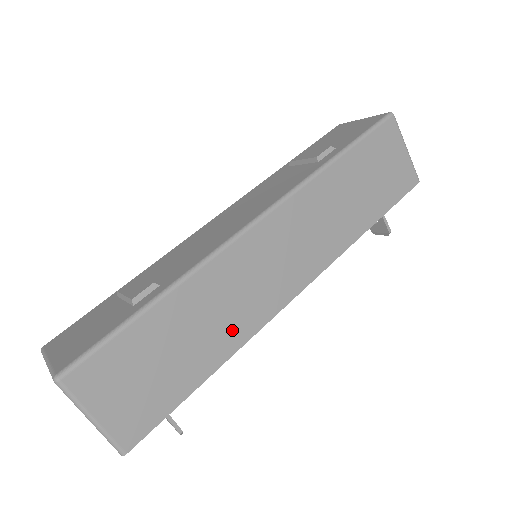
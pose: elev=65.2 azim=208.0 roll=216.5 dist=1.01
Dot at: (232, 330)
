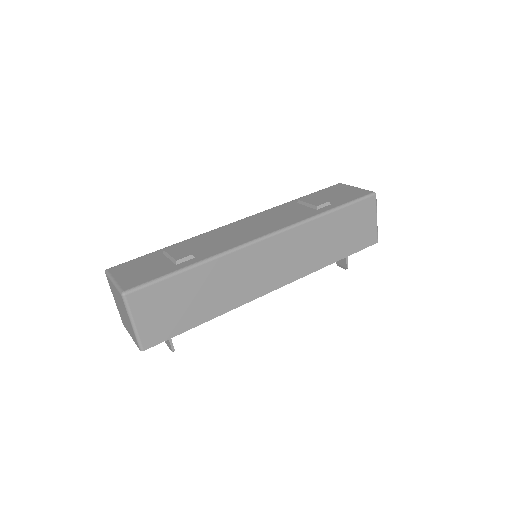
Dot at: (228, 299)
